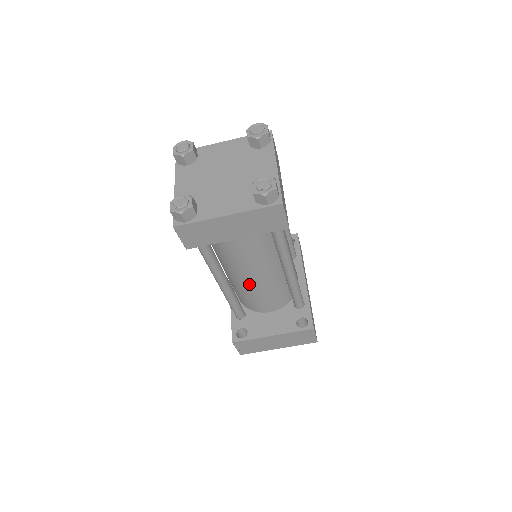
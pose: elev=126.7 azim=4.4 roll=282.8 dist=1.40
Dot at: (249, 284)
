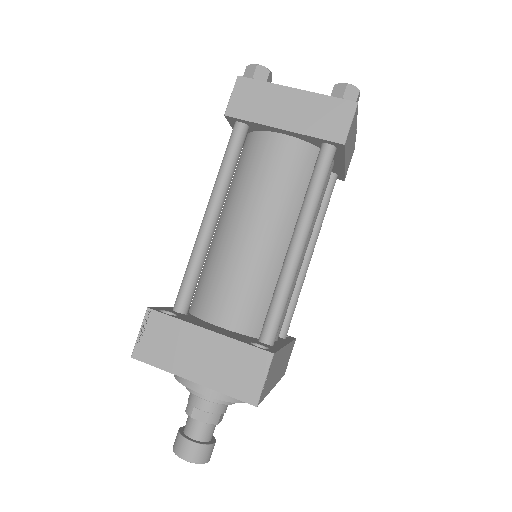
Dot at: (236, 242)
